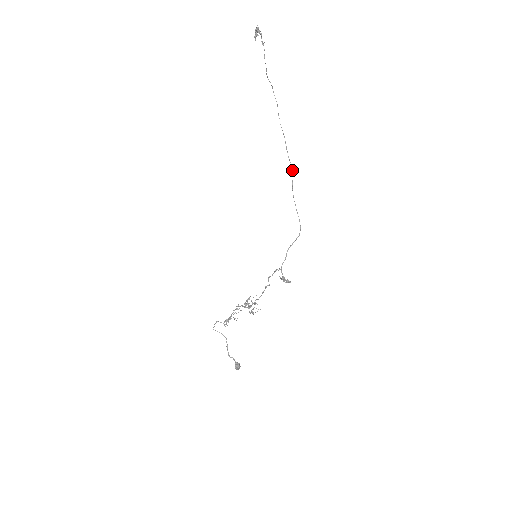
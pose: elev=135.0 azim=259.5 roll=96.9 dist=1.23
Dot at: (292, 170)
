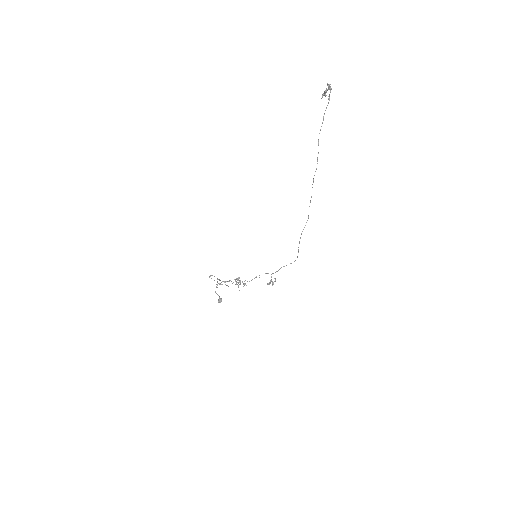
Dot at: occluded
